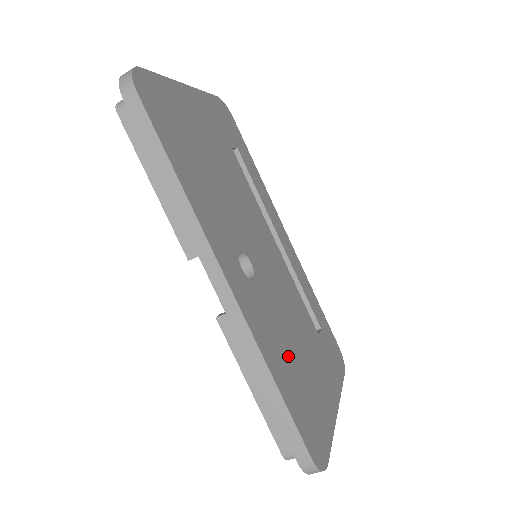
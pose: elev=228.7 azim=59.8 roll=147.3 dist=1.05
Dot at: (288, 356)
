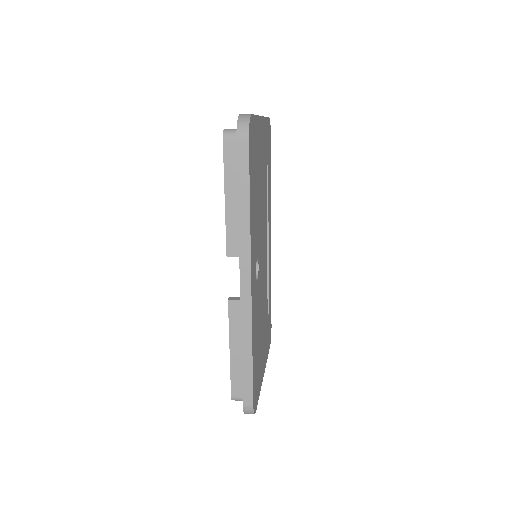
Dot at: (258, 336)
